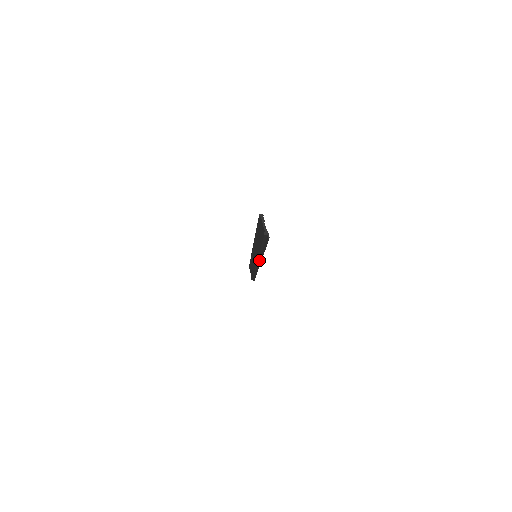
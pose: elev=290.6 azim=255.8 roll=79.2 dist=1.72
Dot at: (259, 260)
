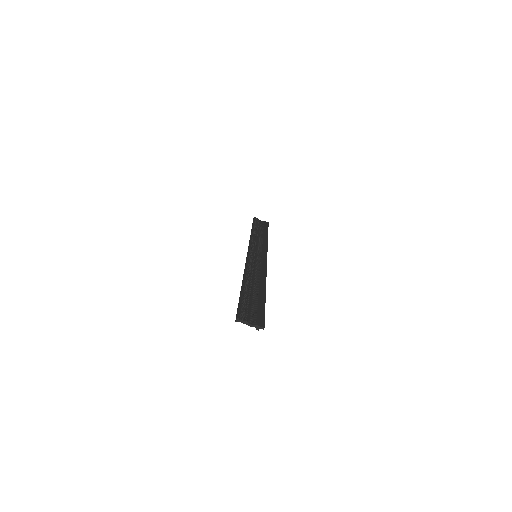
Dot at: (264, 268)
